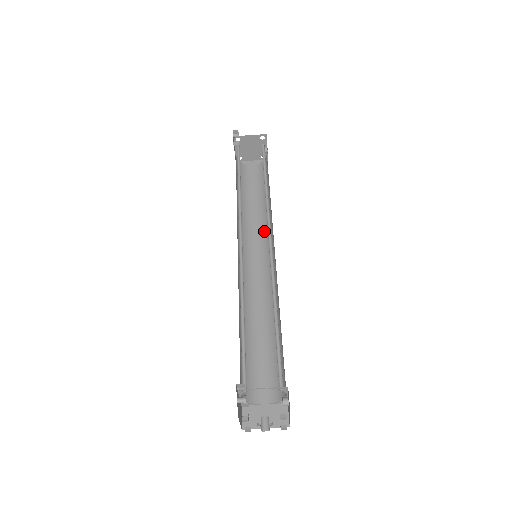
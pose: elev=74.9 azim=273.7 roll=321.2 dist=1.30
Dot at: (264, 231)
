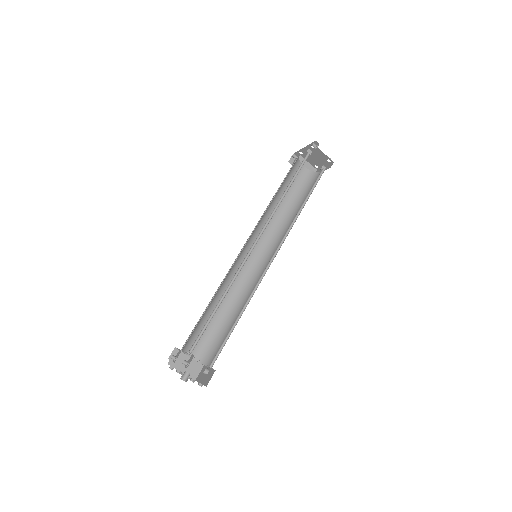
Dot at: (273, 233)
